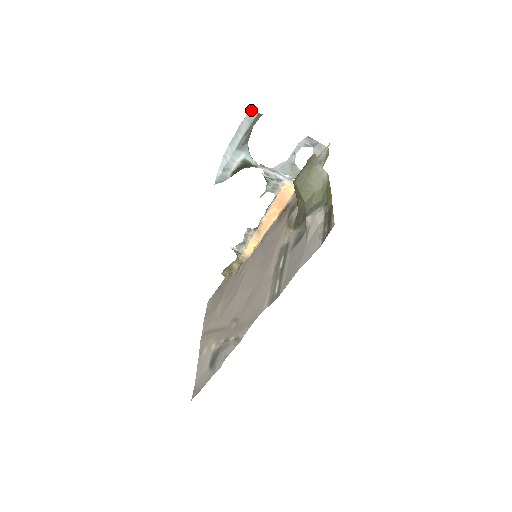
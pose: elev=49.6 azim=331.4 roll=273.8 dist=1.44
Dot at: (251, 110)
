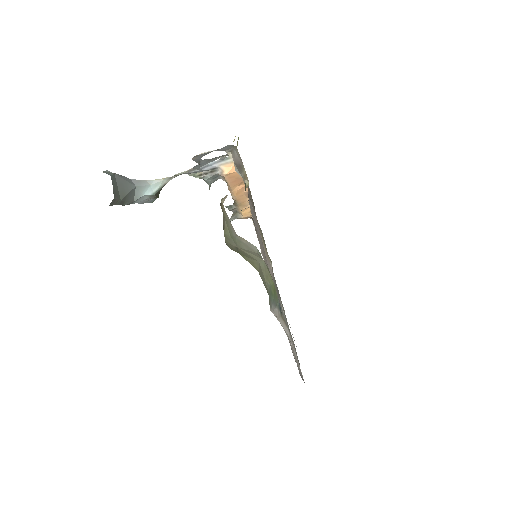
Dot at: occluded
